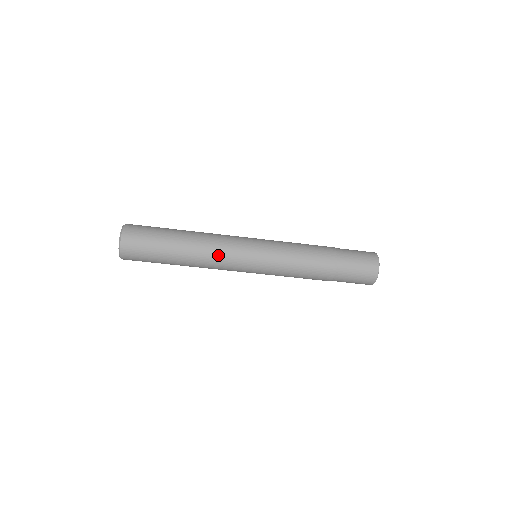
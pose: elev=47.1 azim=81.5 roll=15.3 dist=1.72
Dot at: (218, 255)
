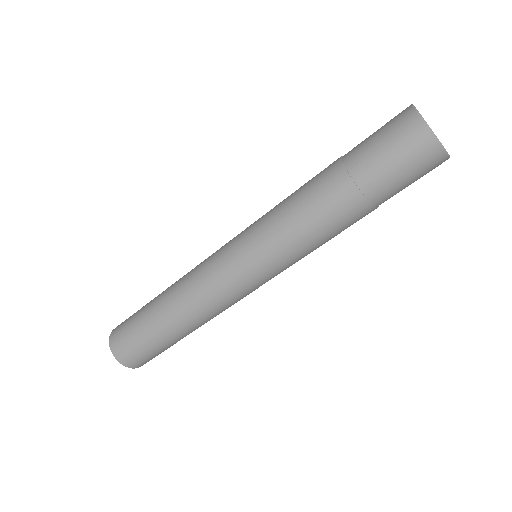
Dot at: (216, 307)
